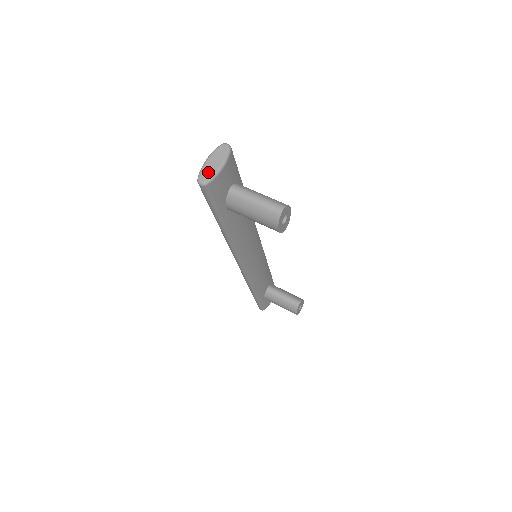
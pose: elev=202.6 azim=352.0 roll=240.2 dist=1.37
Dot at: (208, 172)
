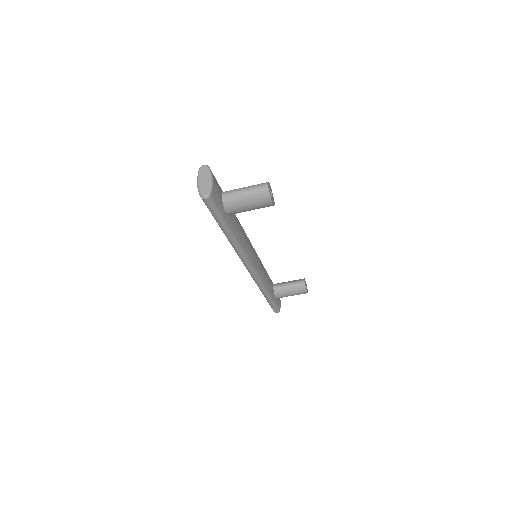
Dot at: (205, 188)
